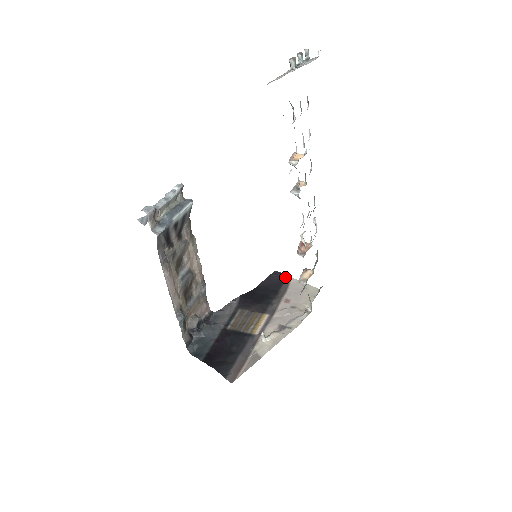
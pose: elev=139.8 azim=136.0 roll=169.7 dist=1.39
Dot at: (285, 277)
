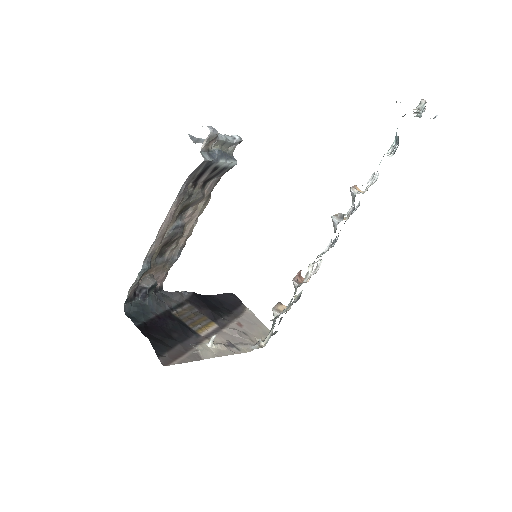
Dot at: (241, 304)
